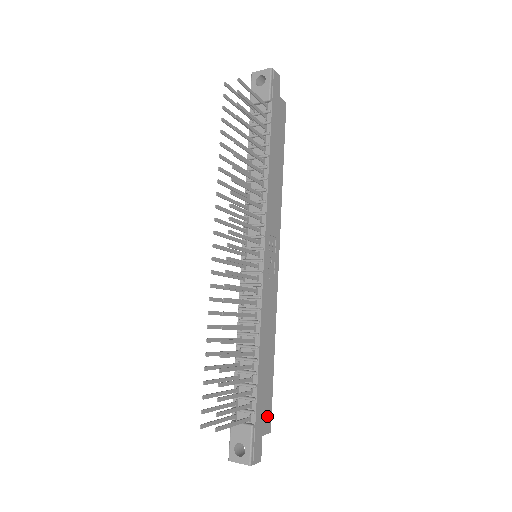
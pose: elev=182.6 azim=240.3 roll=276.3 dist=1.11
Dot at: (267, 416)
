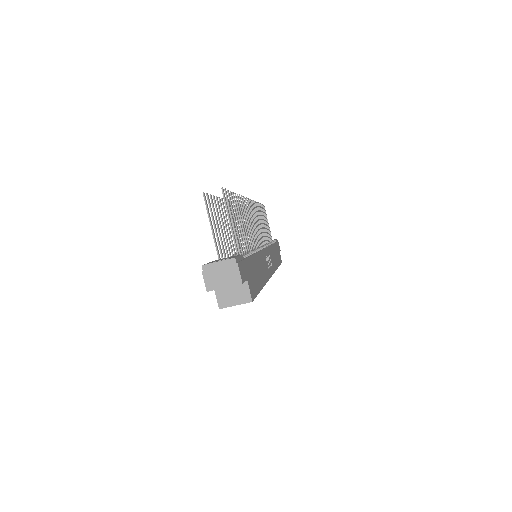
Dot at: (252, 287)
